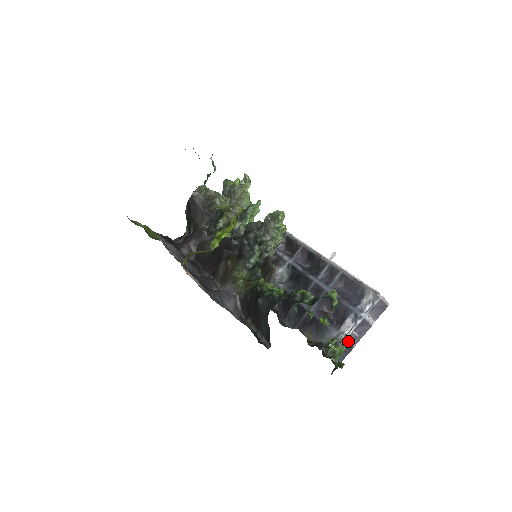
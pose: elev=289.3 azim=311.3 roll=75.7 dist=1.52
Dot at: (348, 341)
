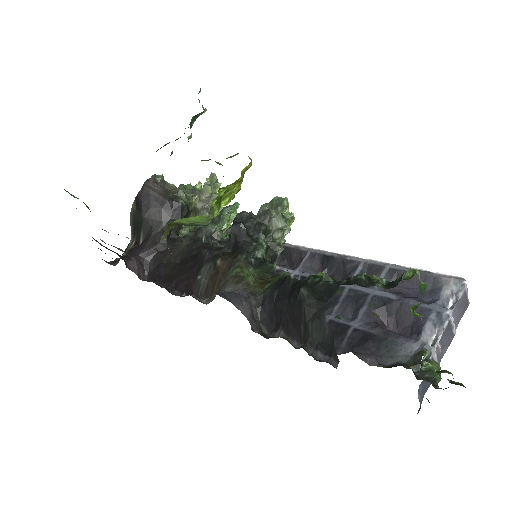
Dot at: (434, 358)
